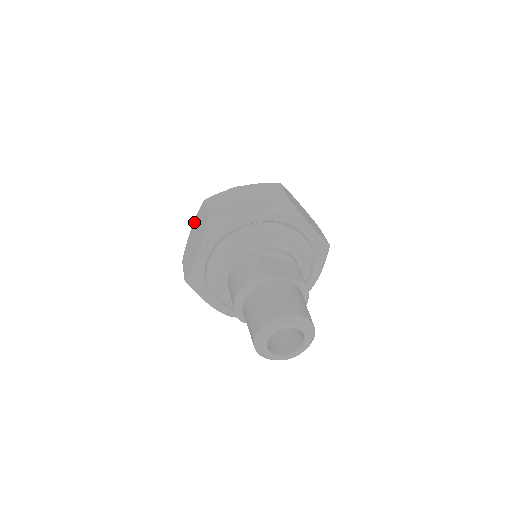
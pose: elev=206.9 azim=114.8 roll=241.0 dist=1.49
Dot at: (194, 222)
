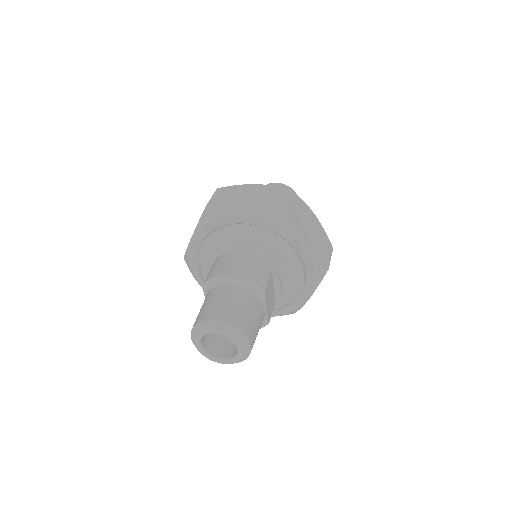
Dot at: (263, 186)
